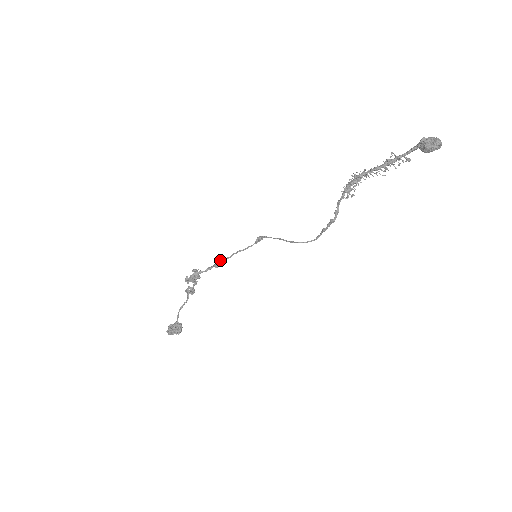
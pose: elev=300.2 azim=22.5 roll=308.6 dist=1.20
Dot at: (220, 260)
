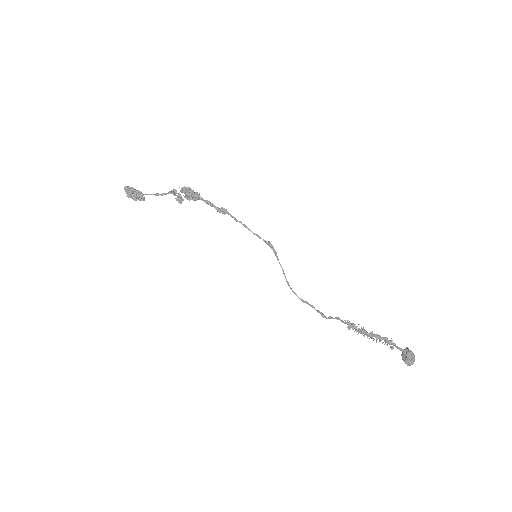
Dot at: (226, 212)
